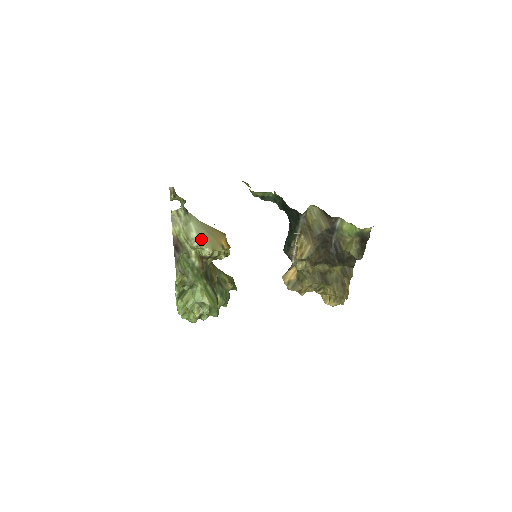
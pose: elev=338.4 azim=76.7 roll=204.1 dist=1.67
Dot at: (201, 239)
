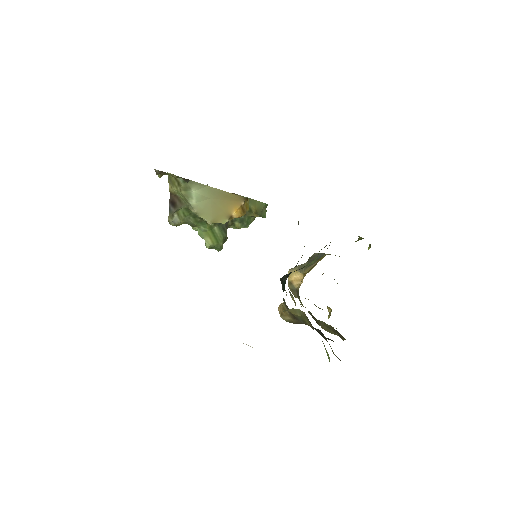
Dot at: (201, 209)
